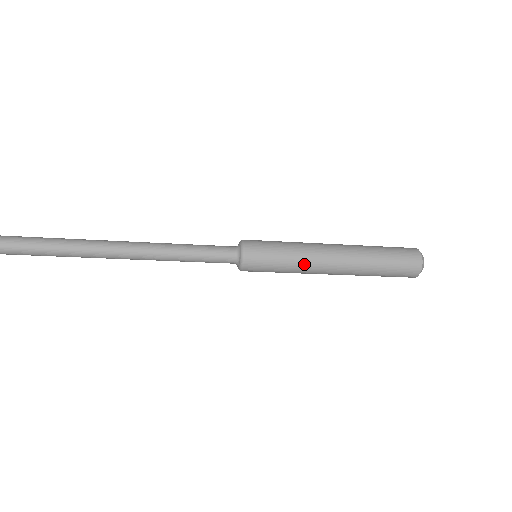
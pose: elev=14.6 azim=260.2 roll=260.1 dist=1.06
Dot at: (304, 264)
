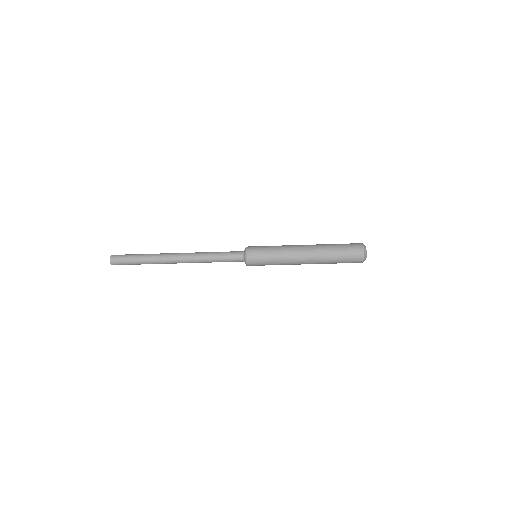
Dot at: (285, 262)
